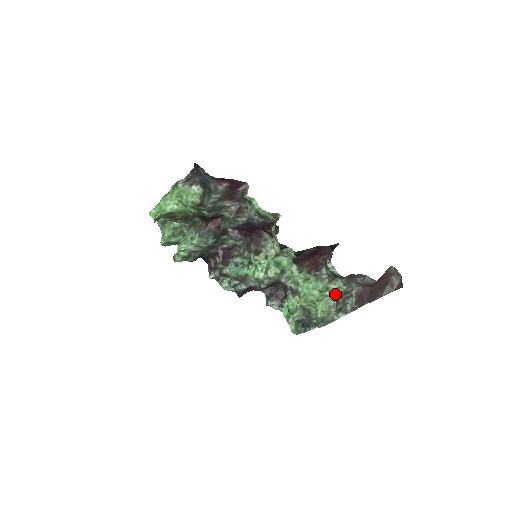
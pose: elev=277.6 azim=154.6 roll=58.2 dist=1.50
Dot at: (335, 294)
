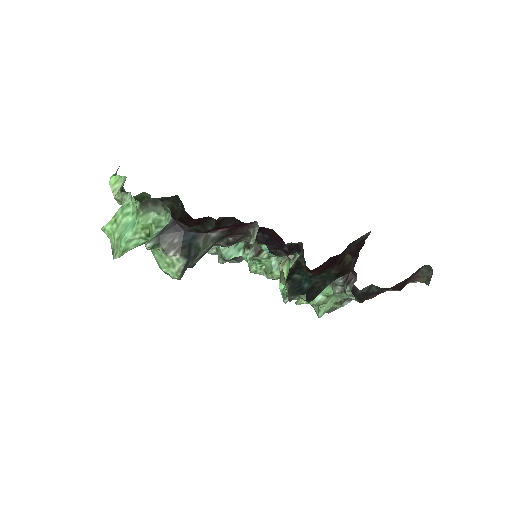
Dot at: (346, 296)
